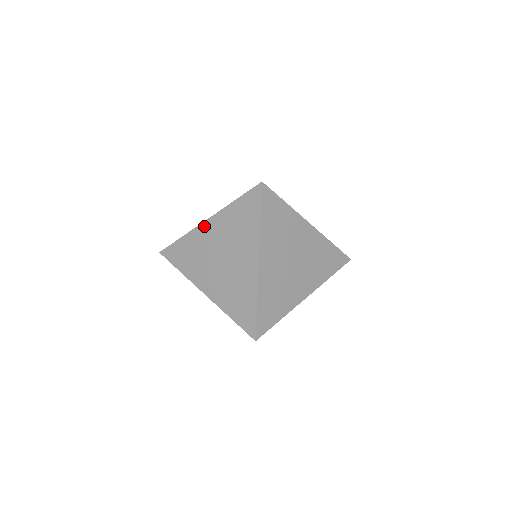
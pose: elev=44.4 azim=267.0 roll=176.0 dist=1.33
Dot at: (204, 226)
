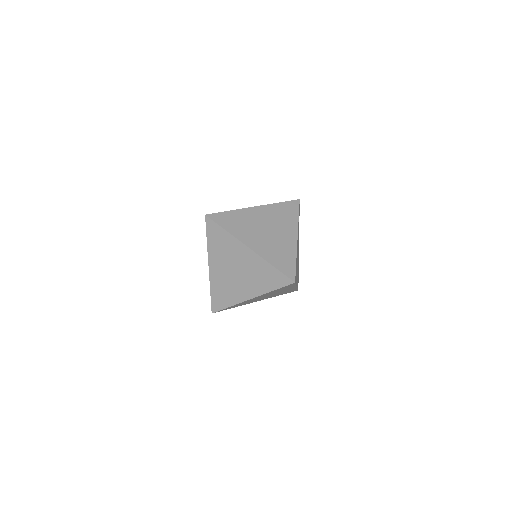
Dot at: (211, 270)
